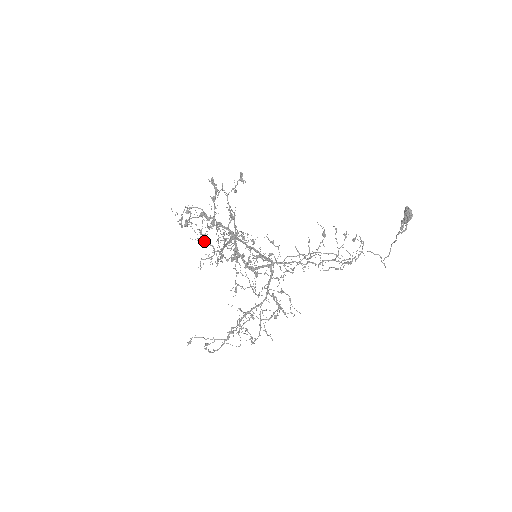
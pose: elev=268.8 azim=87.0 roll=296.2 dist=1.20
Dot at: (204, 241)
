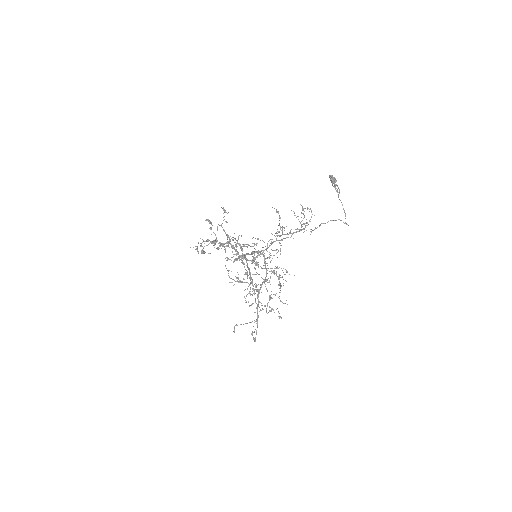
Dot at: (240, 282)
